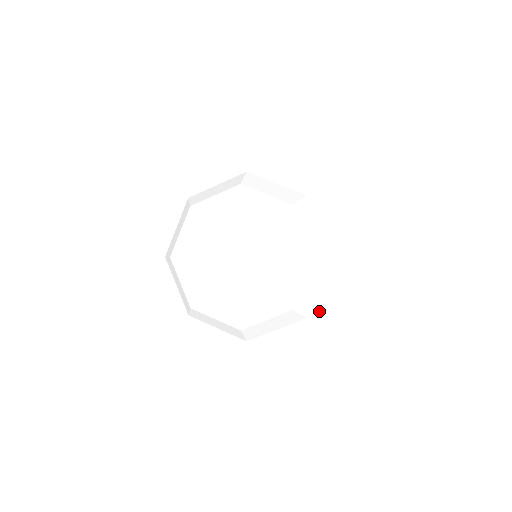
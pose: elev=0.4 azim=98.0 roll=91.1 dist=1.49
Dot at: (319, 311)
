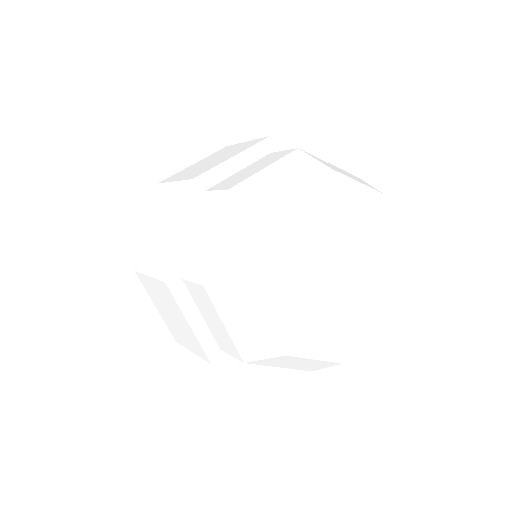
Dot at: occluded
